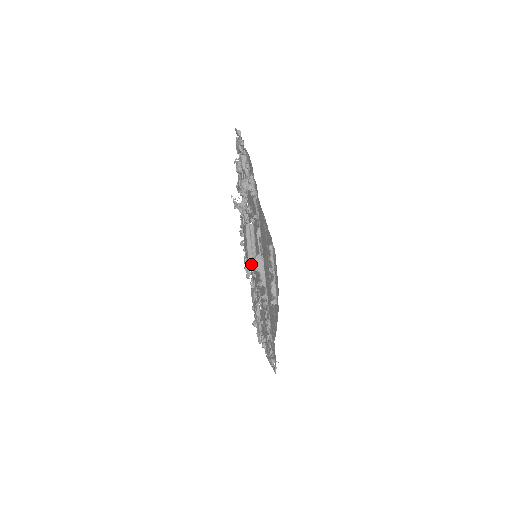
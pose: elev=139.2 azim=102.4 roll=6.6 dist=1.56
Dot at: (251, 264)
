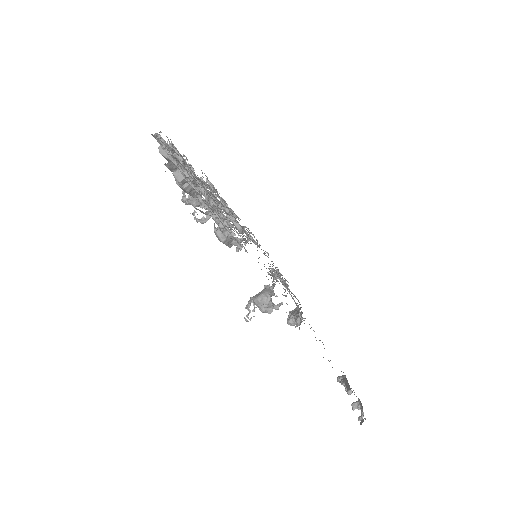
Dot at: occluded
